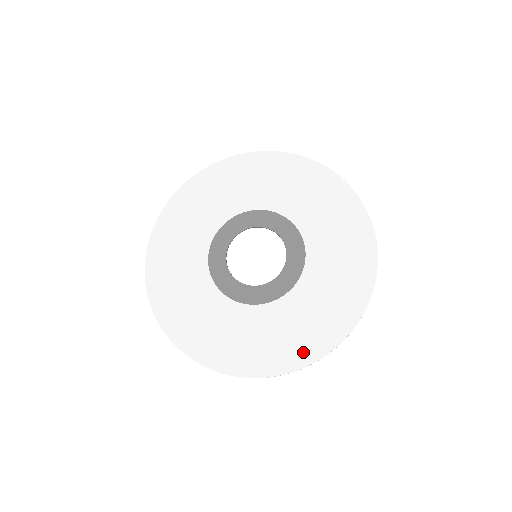
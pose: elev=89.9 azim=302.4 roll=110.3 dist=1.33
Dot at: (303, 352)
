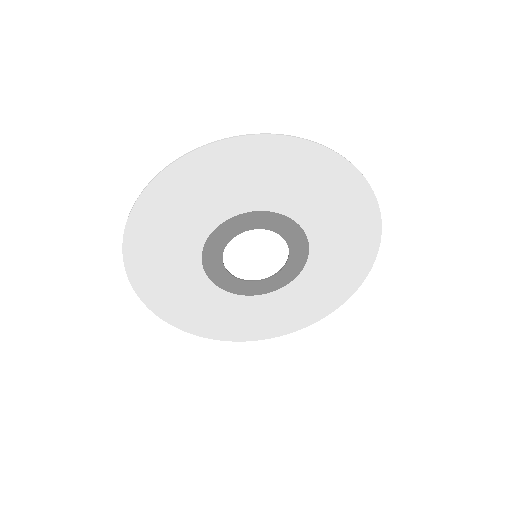
Dot at: (277, 329)
